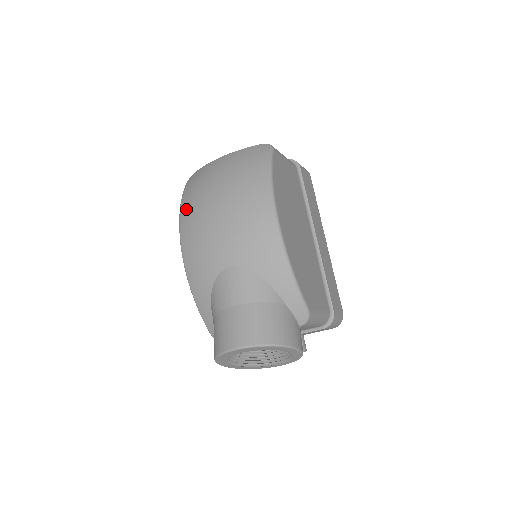
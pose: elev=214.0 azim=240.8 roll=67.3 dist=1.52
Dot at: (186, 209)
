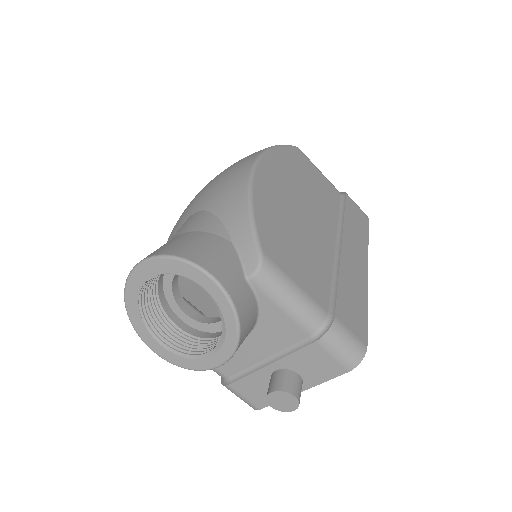
Dot at: occluded
